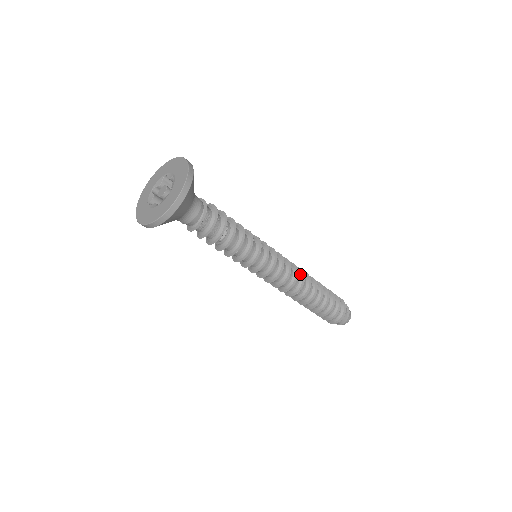
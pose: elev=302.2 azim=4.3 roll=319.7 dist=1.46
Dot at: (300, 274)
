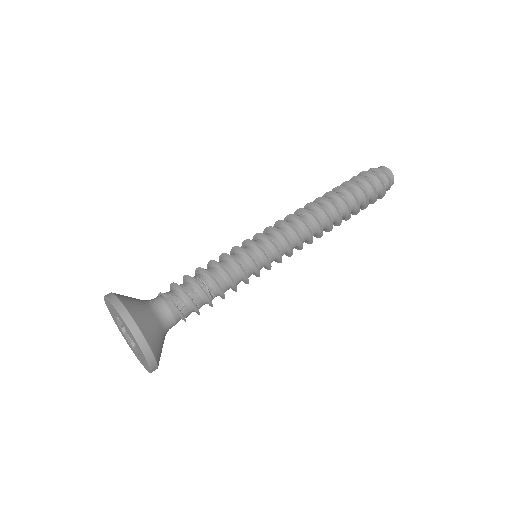
Dot at: (309, 216)
